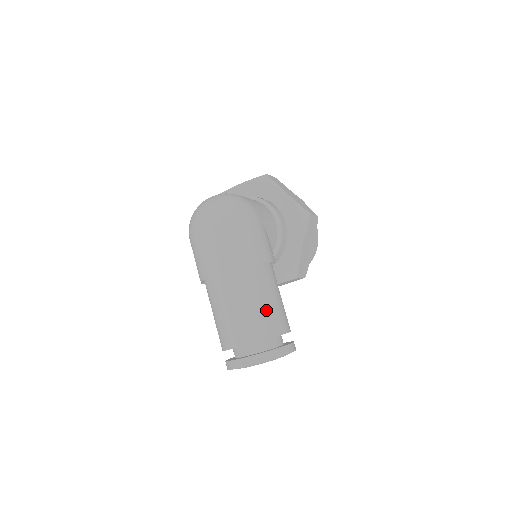
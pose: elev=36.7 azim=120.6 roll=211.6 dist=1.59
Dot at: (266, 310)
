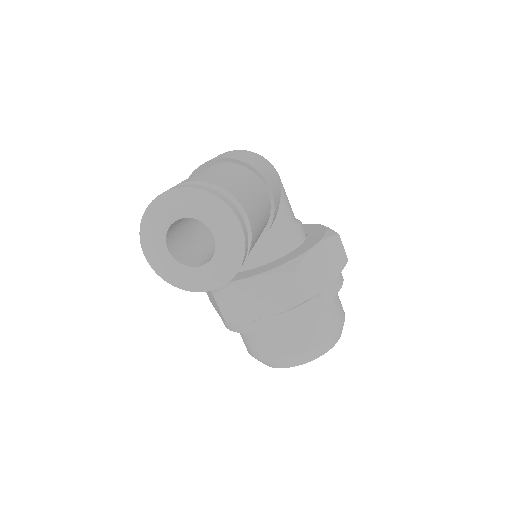
Dot at: (236, 182)
